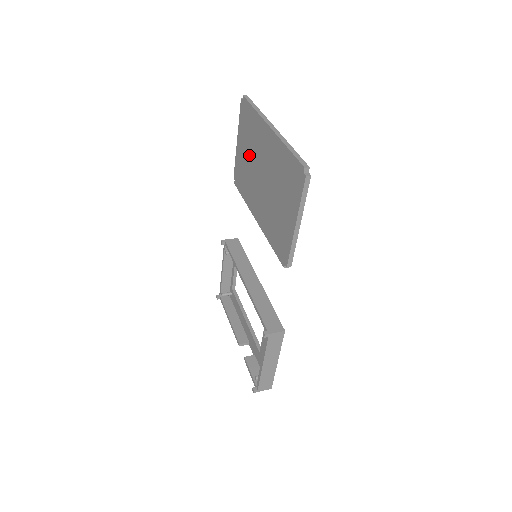
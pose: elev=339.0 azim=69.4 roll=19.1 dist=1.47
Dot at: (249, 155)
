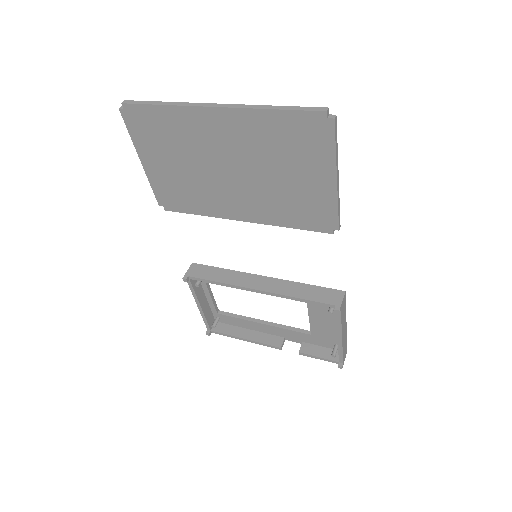
Dot at: (183, 163)
